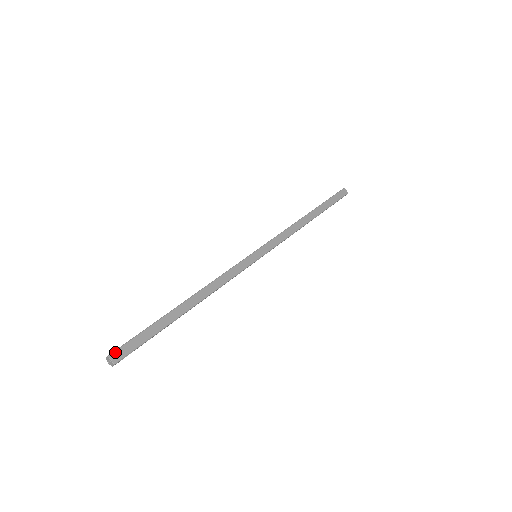
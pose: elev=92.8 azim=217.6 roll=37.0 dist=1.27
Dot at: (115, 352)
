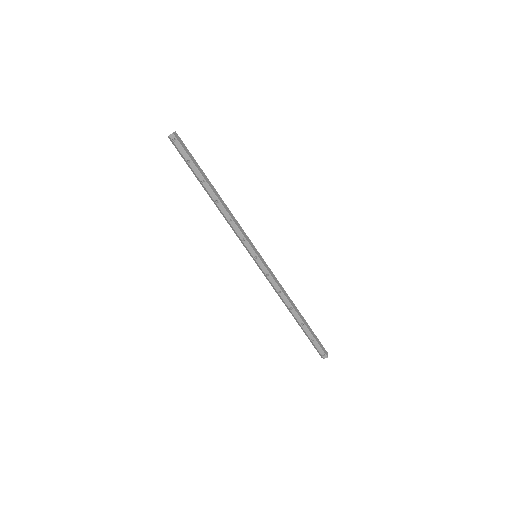
Dot at: (178, 136)
